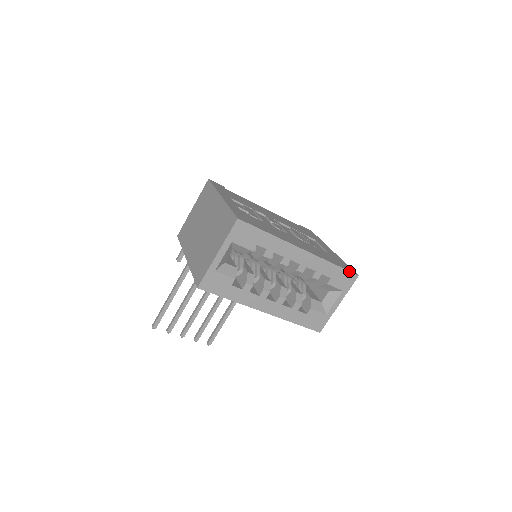
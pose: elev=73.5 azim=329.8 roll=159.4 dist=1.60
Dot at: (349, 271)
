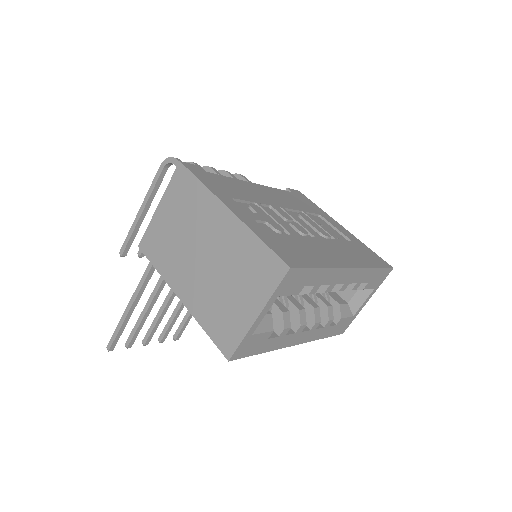
Dot at: (386, 268)
